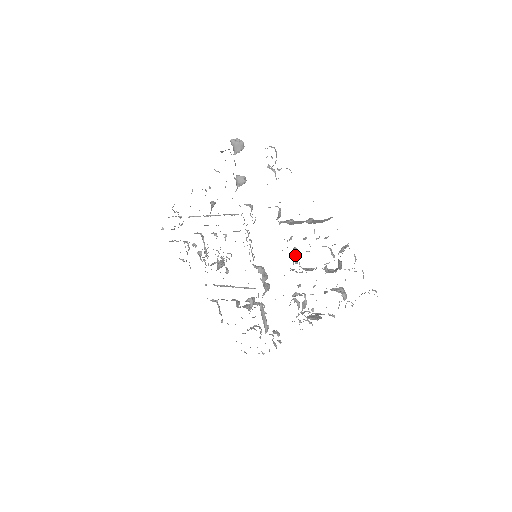
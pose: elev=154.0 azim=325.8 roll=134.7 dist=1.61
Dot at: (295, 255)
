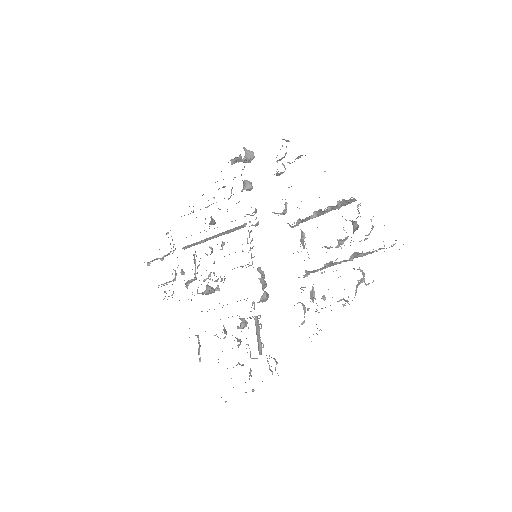
Dot at: (302, 239)
